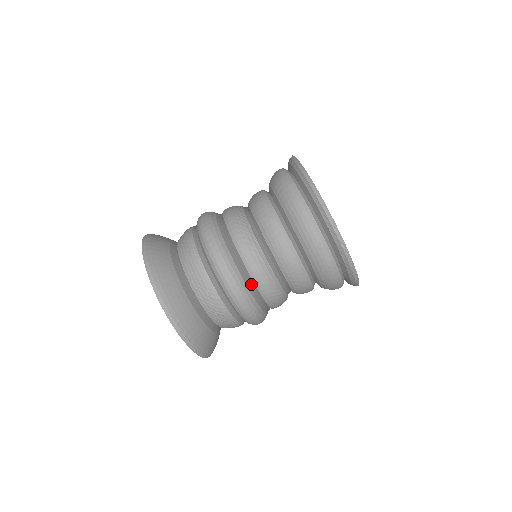
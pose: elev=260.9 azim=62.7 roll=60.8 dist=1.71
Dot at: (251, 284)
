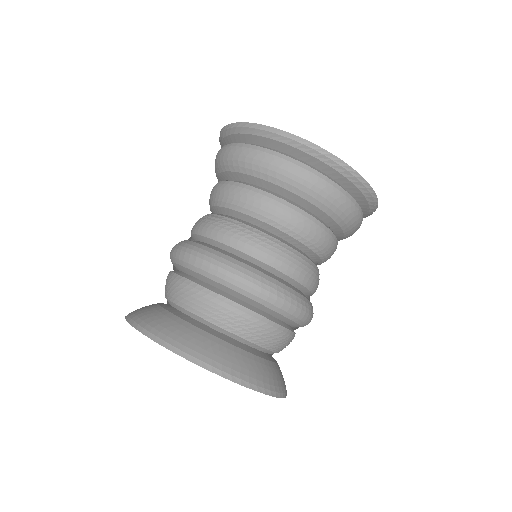
Dot at: occluded
